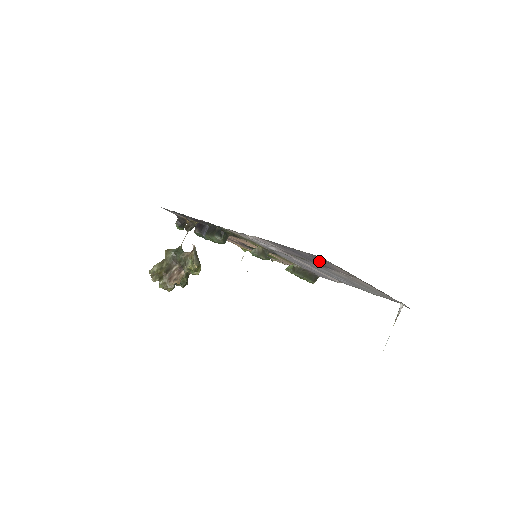
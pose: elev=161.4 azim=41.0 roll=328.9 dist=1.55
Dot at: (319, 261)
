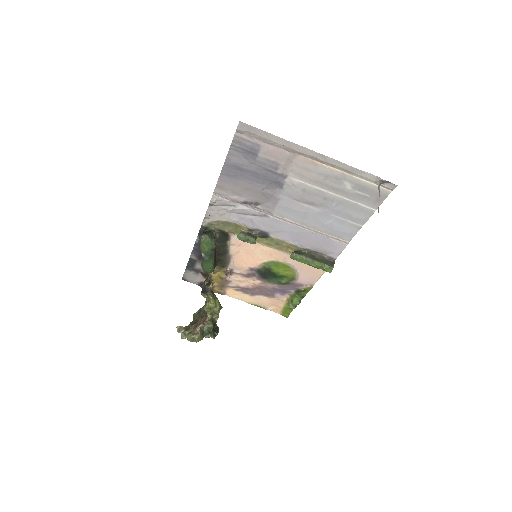
Dot at: (257, 162)
